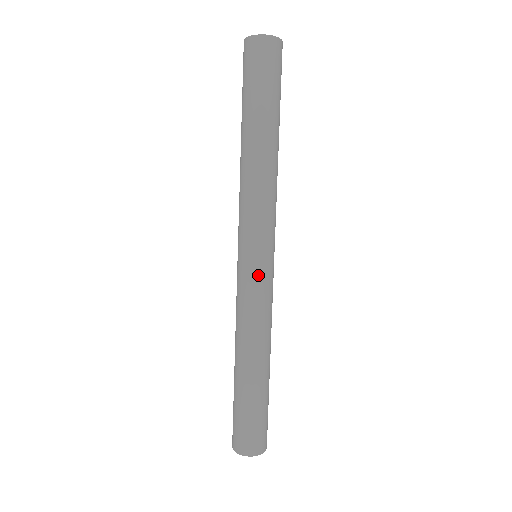
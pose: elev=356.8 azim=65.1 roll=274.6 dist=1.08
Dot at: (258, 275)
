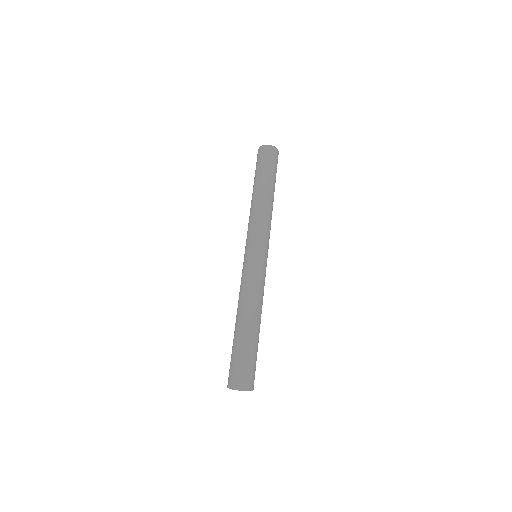
Dot at: (261, 262)
